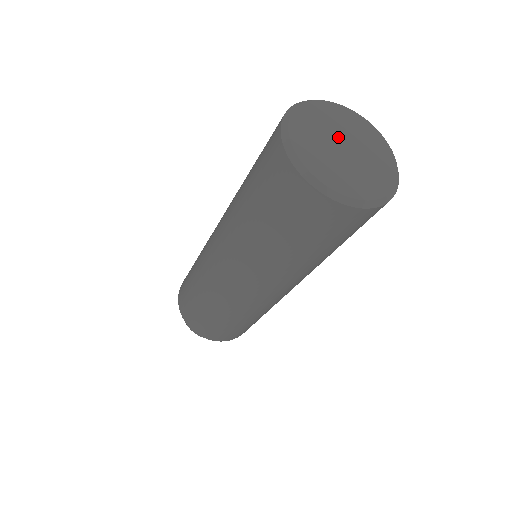
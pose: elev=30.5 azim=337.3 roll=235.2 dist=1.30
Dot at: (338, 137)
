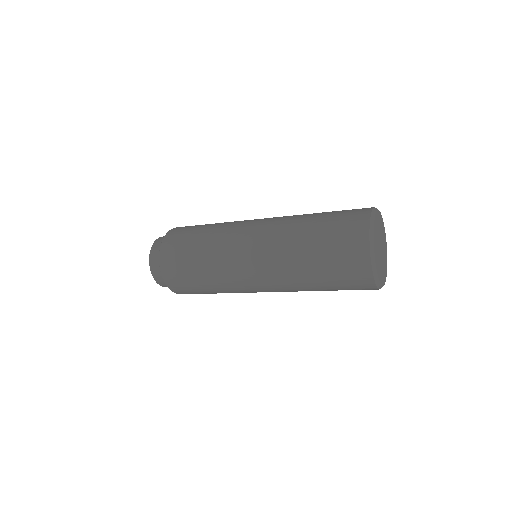
Dot at: (381, 240)
